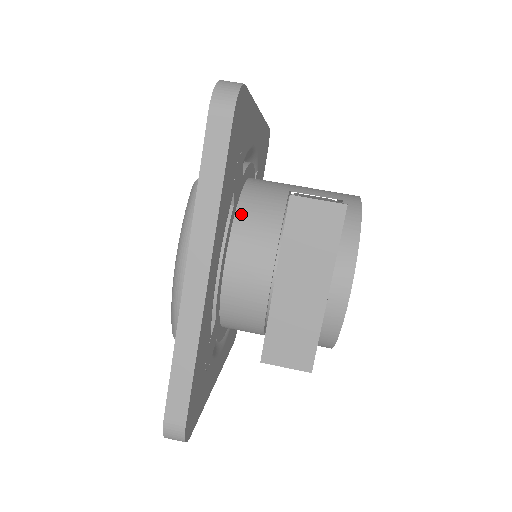
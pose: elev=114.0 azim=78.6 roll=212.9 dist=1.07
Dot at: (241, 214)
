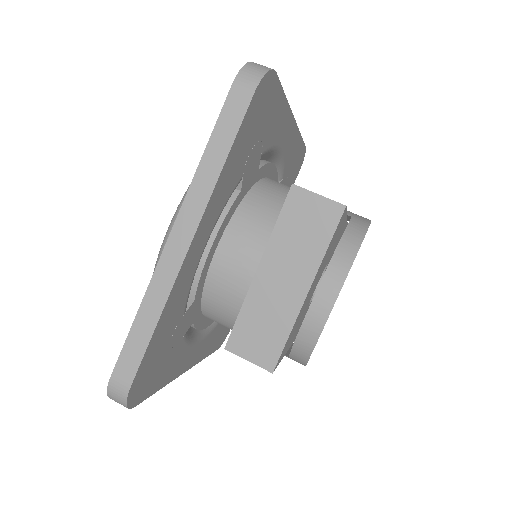
Dot at: (247, 203)
